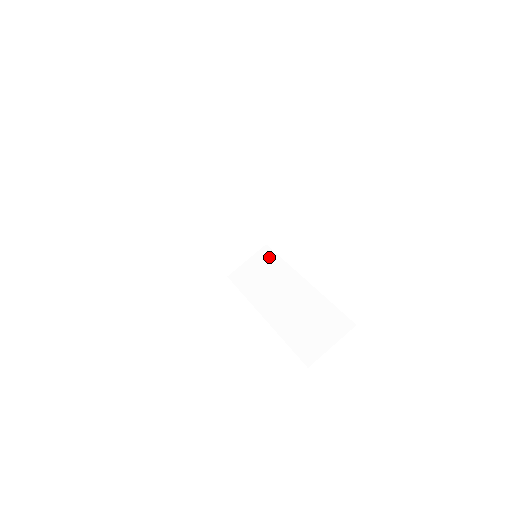
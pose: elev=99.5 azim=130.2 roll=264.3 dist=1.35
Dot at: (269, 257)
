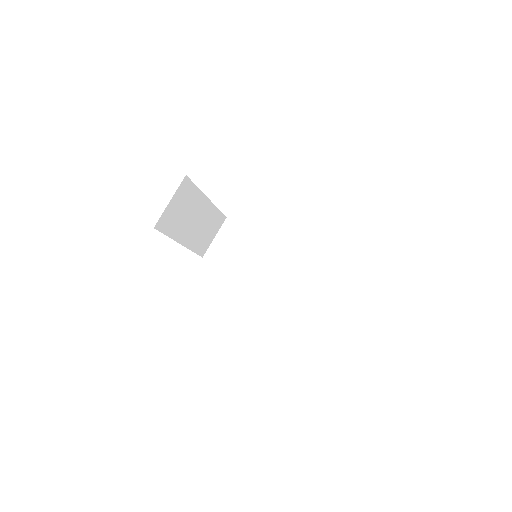
Dot at: (236, 231)
